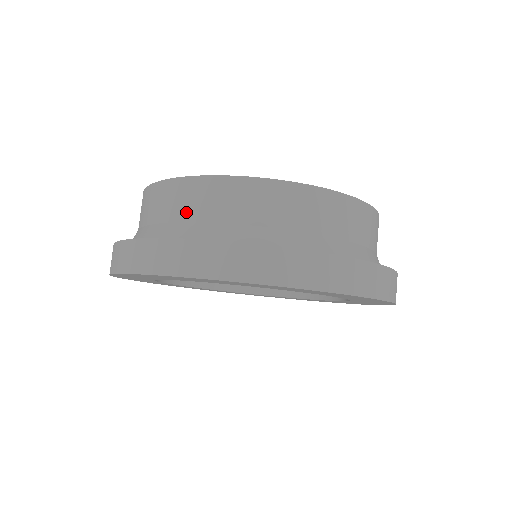
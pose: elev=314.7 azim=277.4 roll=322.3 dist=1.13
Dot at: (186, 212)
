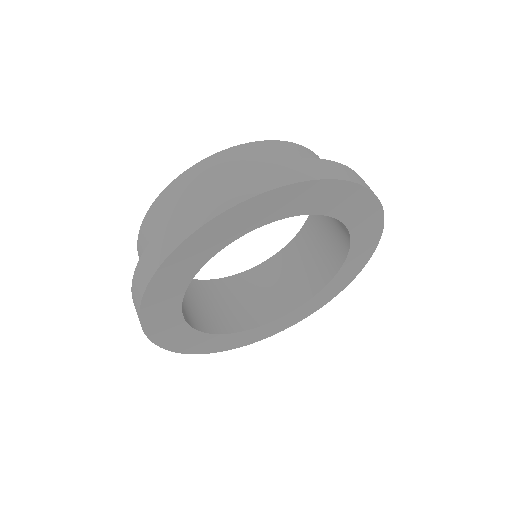
Dot at: (210, 182)
